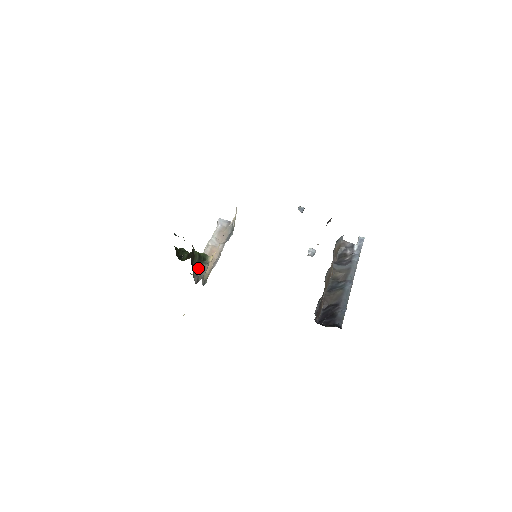
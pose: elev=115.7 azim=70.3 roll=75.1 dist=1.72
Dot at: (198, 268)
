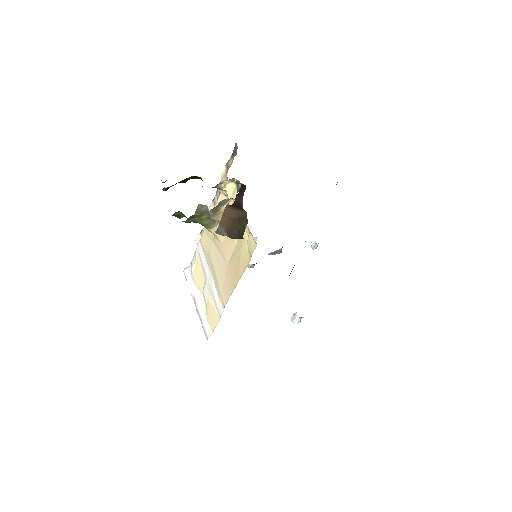
Dot at: occluded
